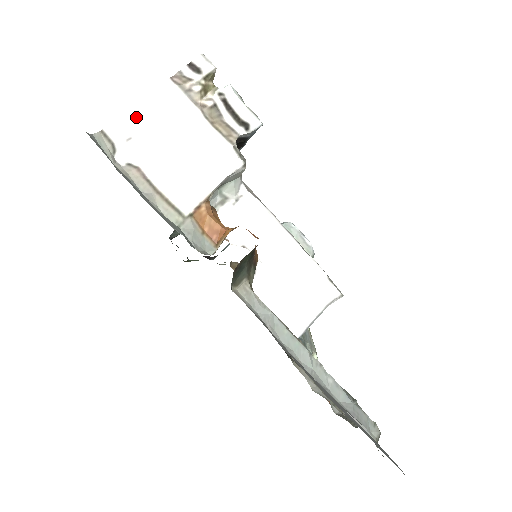
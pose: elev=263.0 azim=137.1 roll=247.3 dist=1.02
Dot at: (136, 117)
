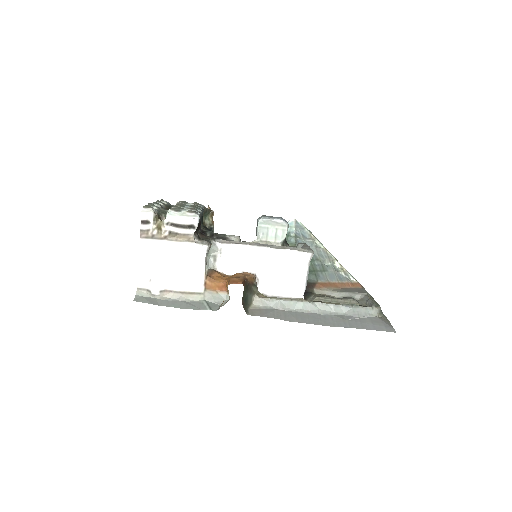
Dot at: (144, 270)
